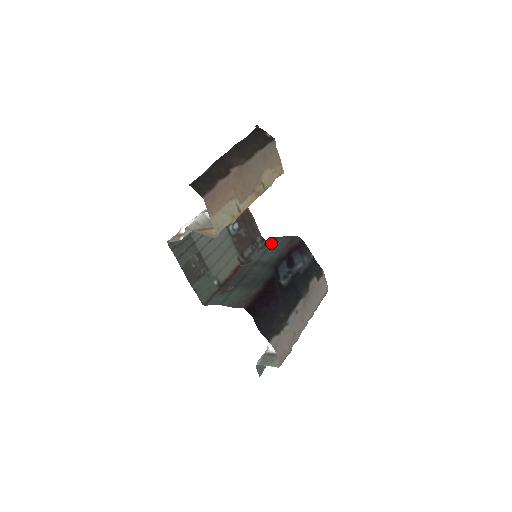
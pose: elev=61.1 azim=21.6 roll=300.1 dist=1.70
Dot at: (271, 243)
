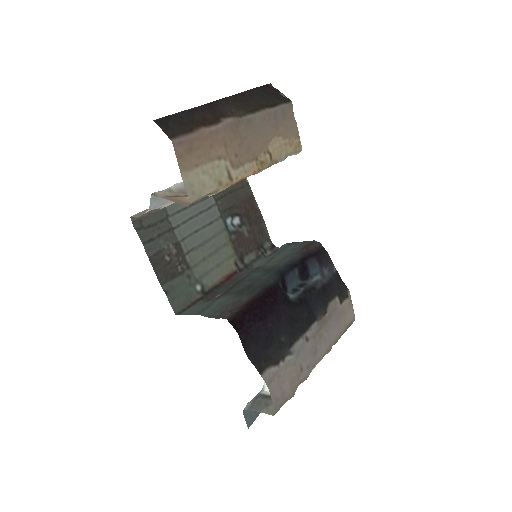
Dot at: (282, 249)
